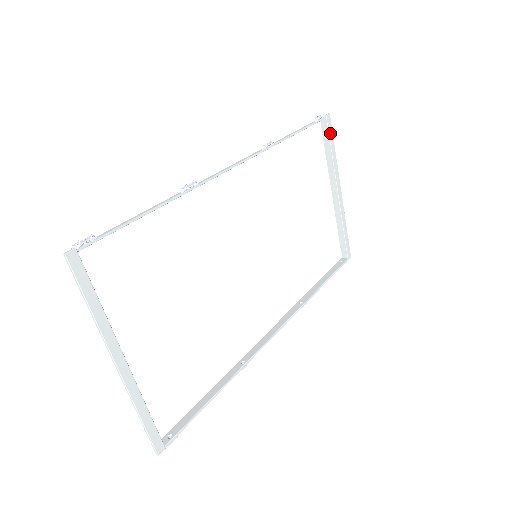
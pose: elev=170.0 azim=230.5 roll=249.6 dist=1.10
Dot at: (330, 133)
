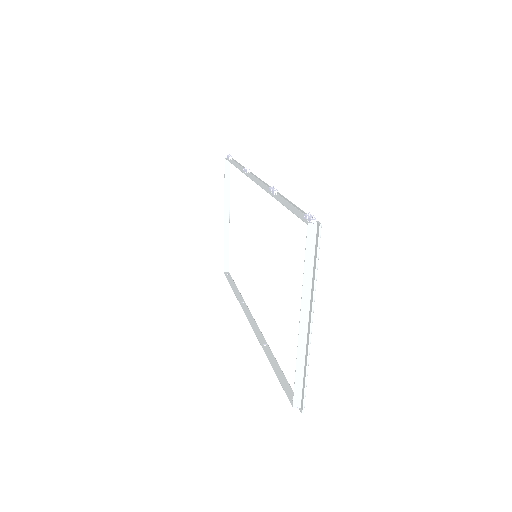
Dot at: occluded
